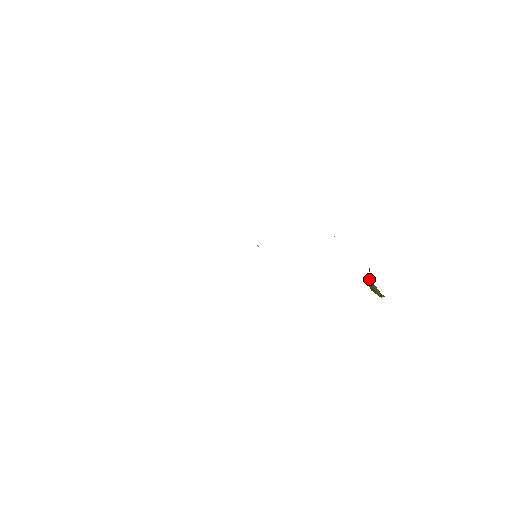
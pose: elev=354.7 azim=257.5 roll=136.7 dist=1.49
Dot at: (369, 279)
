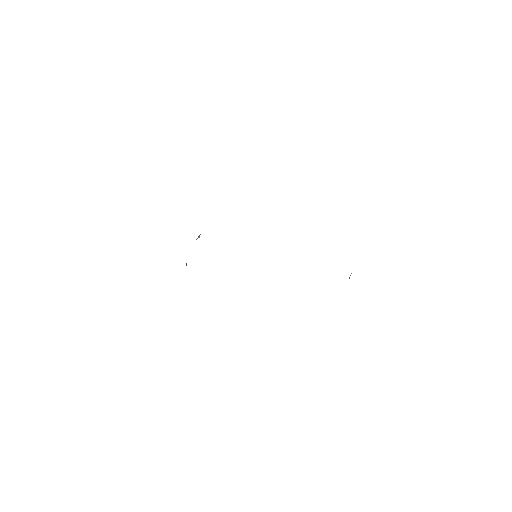
Dot at: occluded
